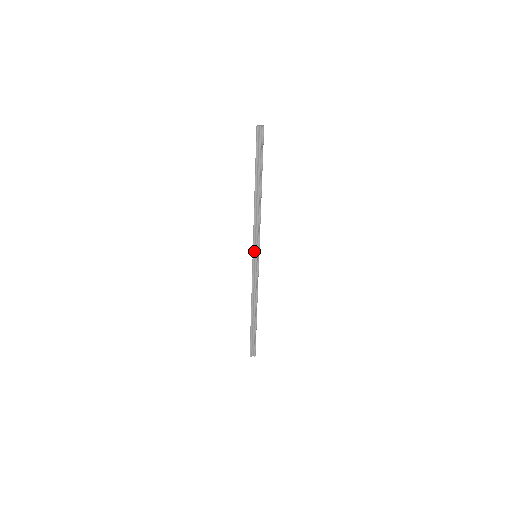
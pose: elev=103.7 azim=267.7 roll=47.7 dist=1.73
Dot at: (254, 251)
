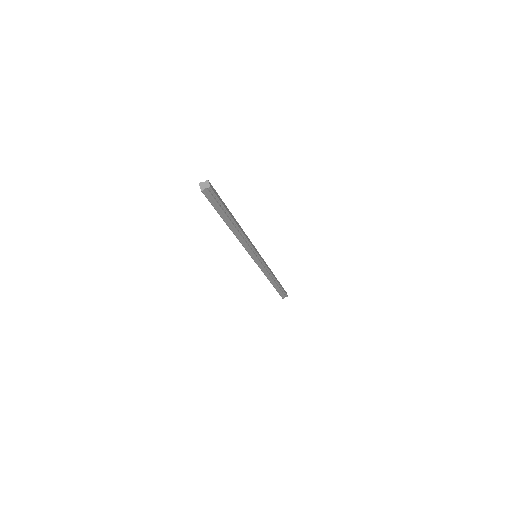
Dot at: (253, 257)
